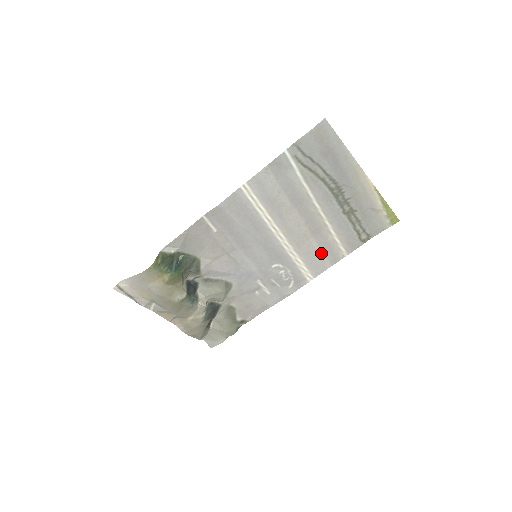
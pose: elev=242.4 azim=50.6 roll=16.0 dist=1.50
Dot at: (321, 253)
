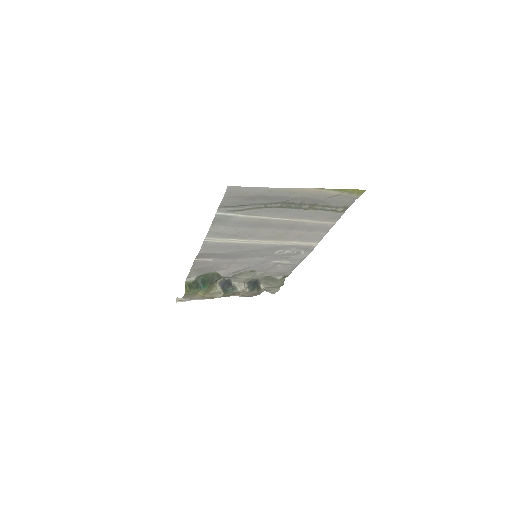
Dot at: (310, 232)
